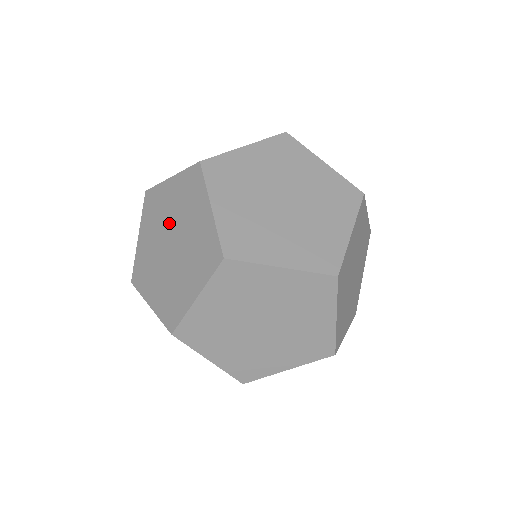
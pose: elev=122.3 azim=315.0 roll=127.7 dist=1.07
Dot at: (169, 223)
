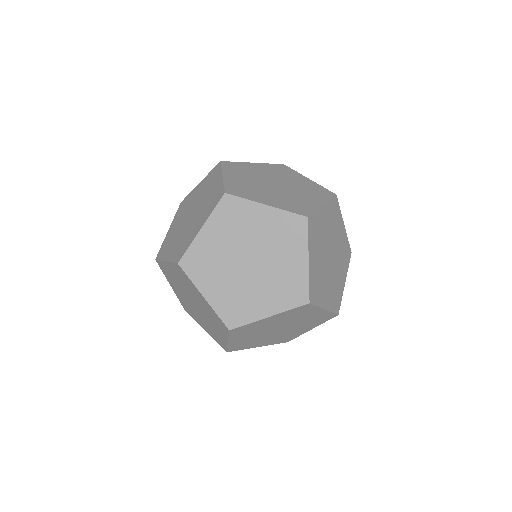
Dot at: (193, 205)
